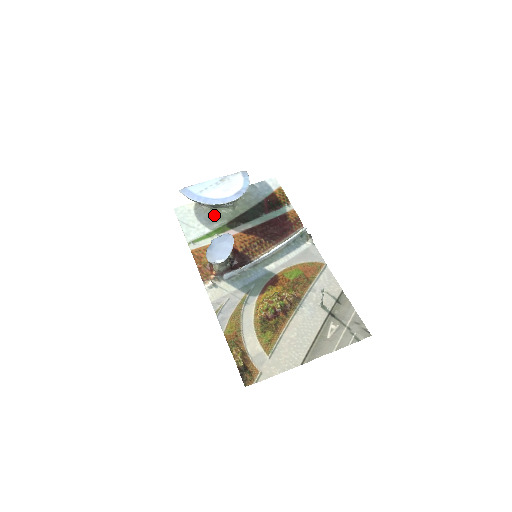
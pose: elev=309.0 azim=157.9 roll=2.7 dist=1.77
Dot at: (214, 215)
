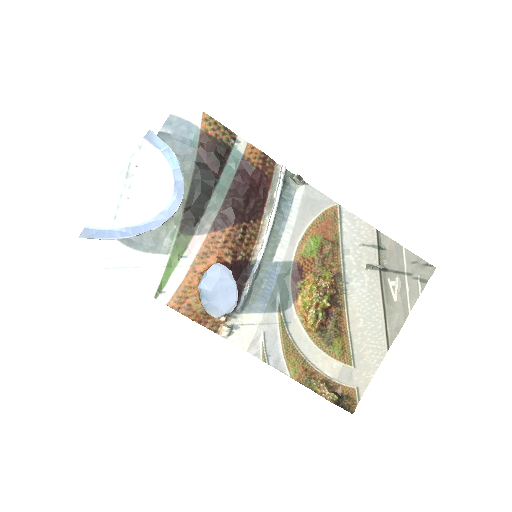
Dot at: occluded
